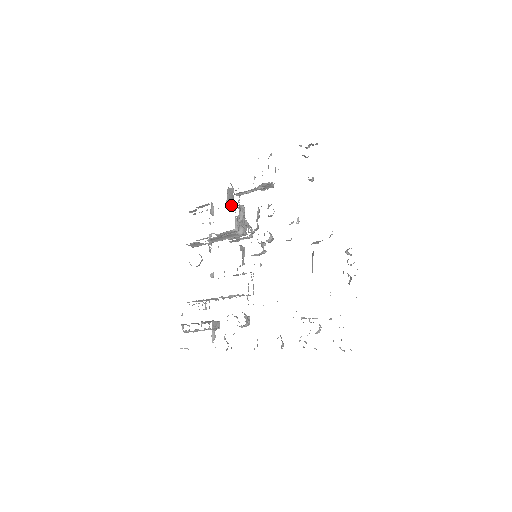
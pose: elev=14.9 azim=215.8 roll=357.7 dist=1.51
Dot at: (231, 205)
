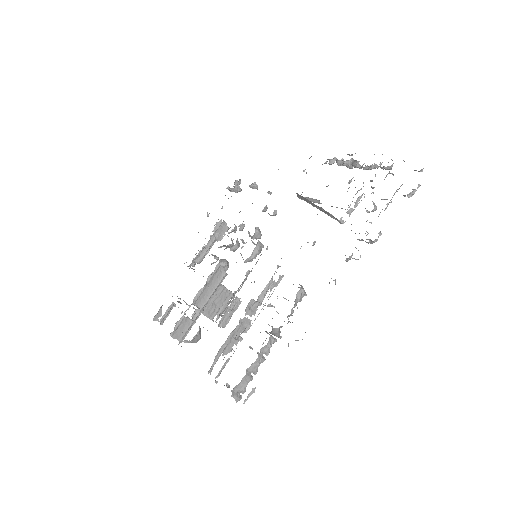
Dot at: occluded
